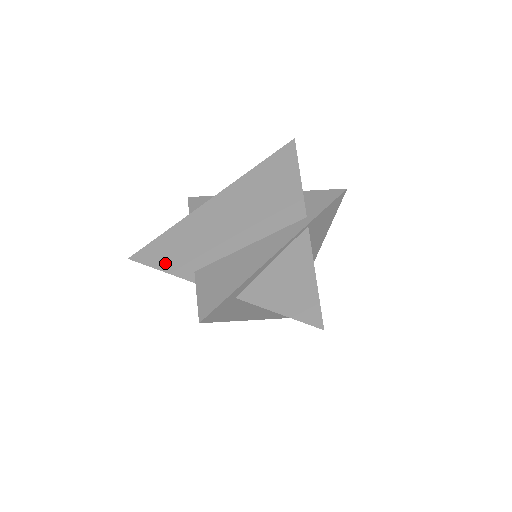
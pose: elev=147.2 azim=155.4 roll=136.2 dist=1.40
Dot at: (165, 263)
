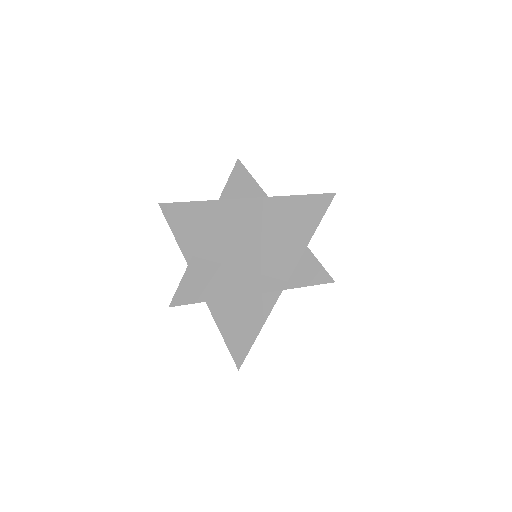
Dot at: (178, 231)
